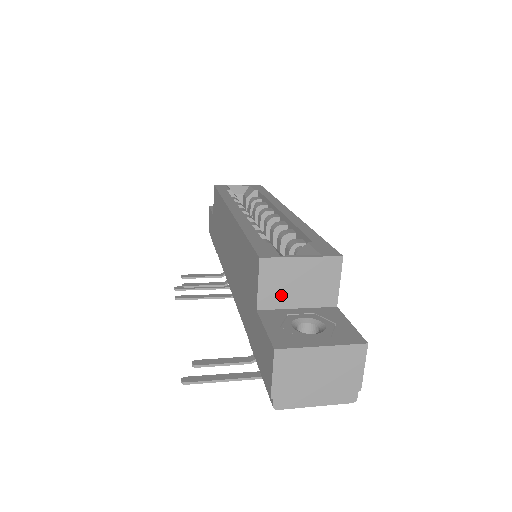
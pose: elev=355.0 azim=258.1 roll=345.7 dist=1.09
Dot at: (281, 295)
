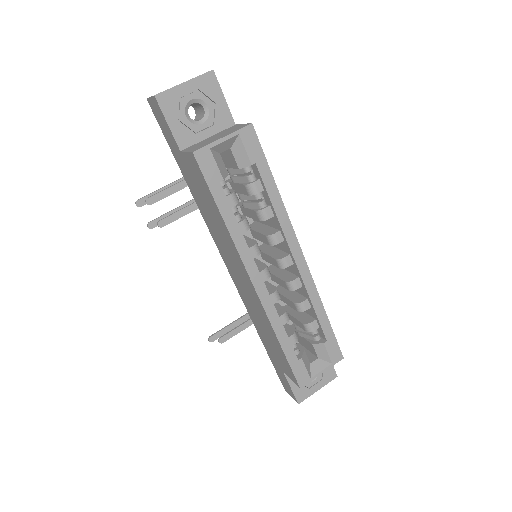
Dot at: occluded
